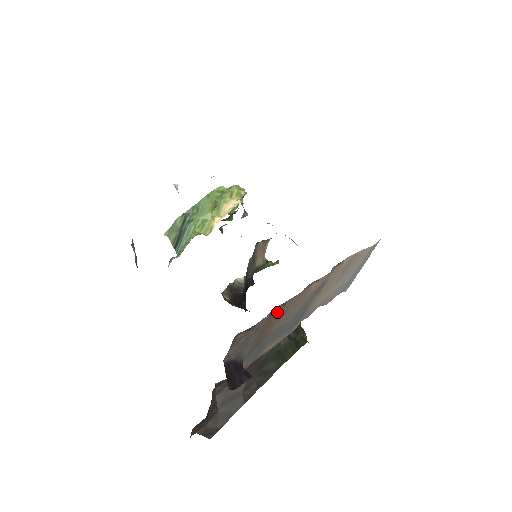
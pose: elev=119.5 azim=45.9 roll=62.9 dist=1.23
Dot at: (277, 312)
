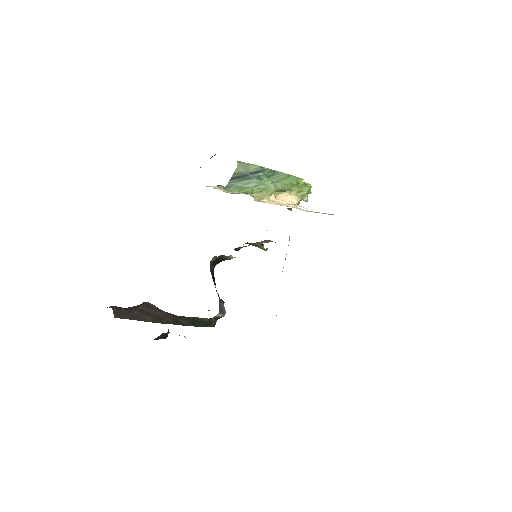
Dot at: occluded
